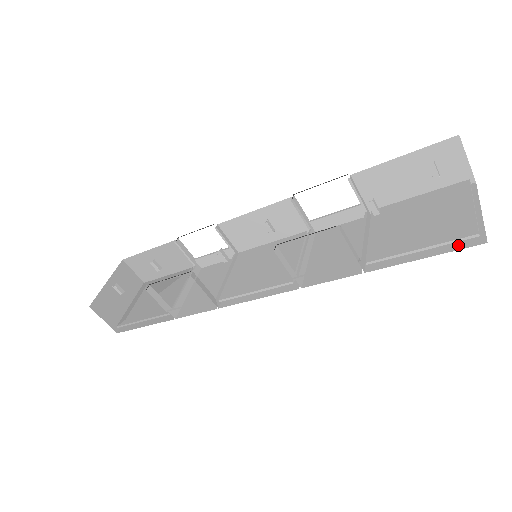
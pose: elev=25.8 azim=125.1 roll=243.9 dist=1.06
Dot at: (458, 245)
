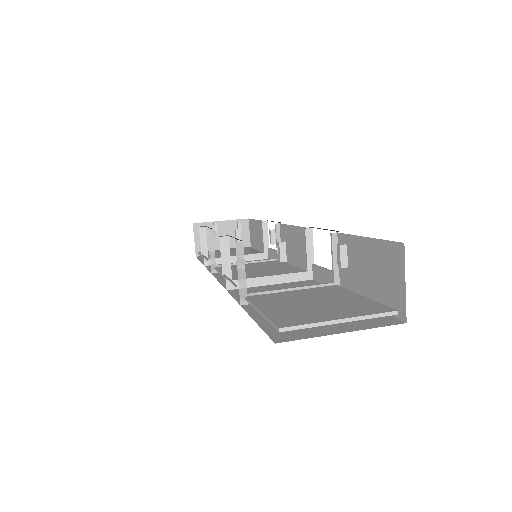
Dot at: (274, 331)
